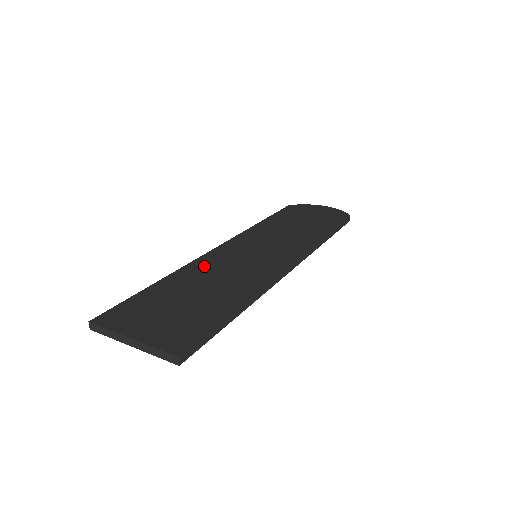
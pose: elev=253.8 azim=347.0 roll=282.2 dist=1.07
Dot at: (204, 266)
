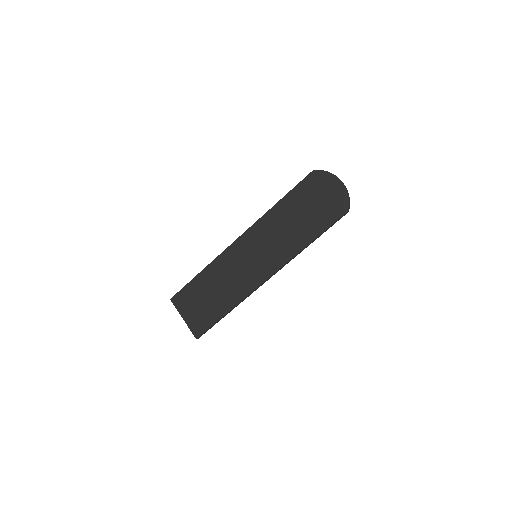
Dot at: (224, 264)
